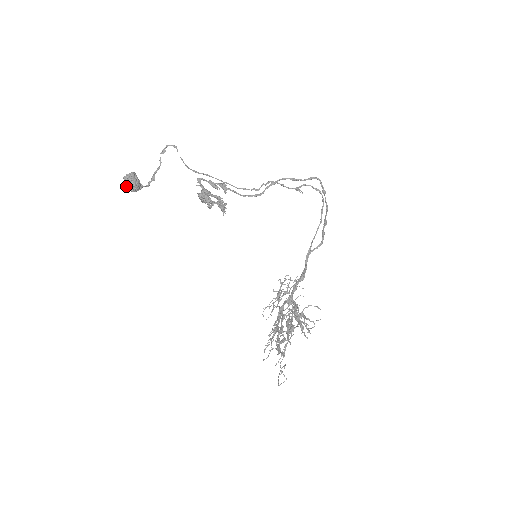
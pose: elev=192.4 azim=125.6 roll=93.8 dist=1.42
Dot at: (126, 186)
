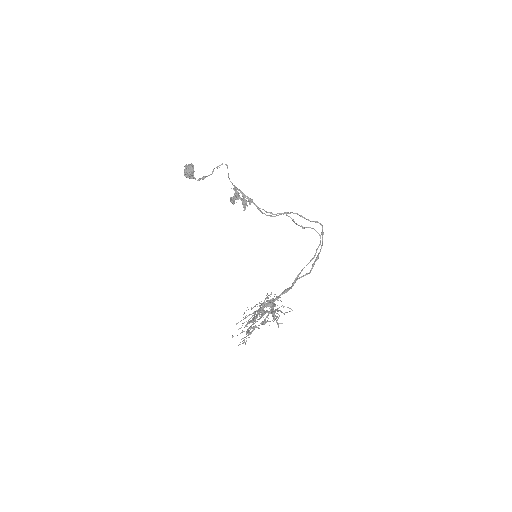
Dot at: (184, 170)
